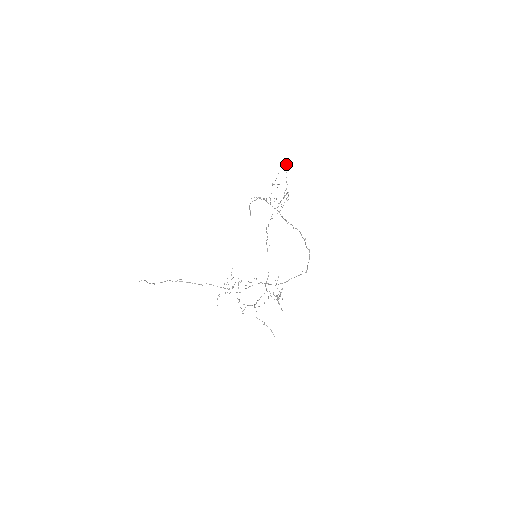
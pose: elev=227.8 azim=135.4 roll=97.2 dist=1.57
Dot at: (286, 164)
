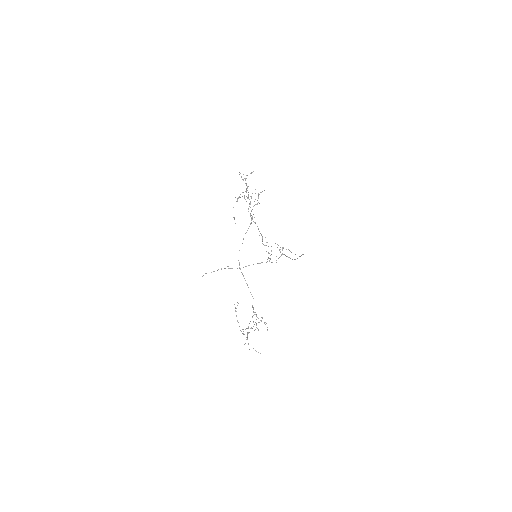
Dot at: occluded
